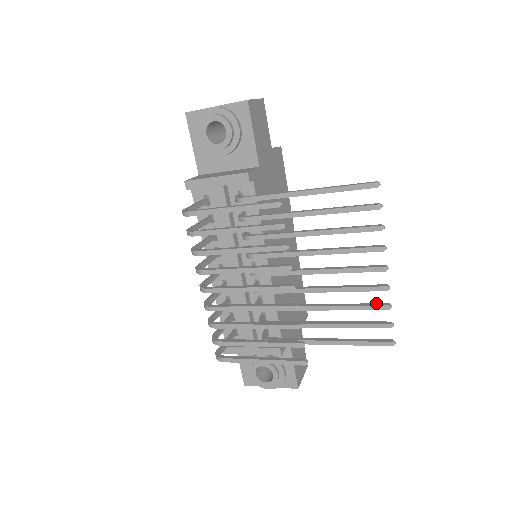
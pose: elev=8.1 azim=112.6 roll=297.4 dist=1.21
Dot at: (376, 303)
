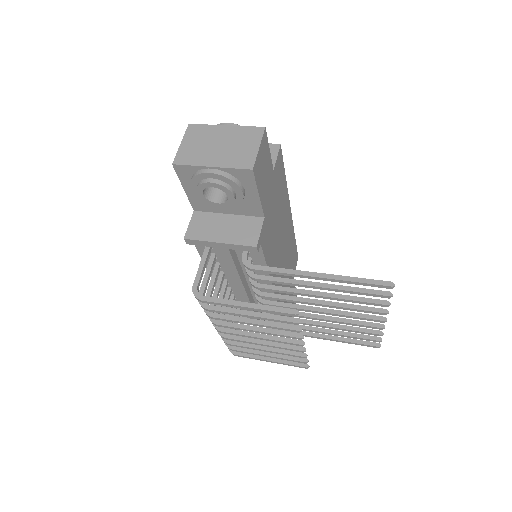
Dot at: (370, 329)
